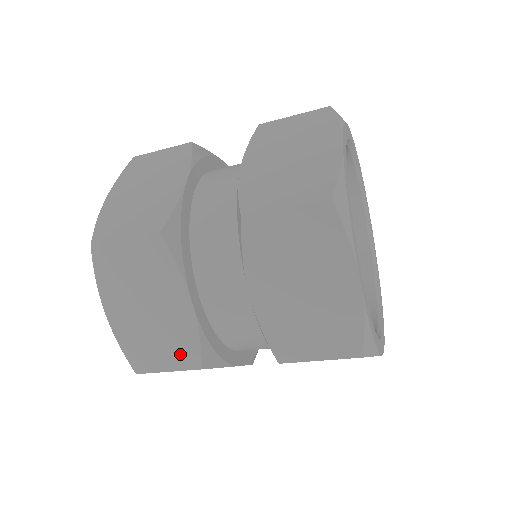
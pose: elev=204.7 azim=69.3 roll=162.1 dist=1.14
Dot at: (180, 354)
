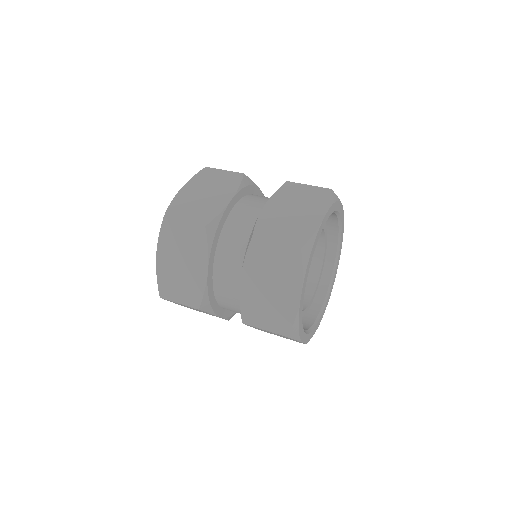
Dot at: occluded
